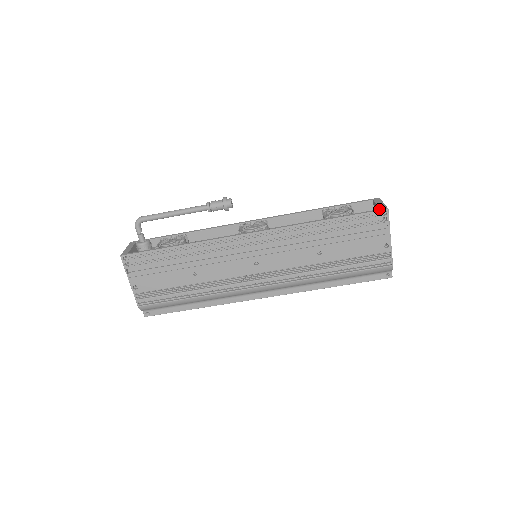
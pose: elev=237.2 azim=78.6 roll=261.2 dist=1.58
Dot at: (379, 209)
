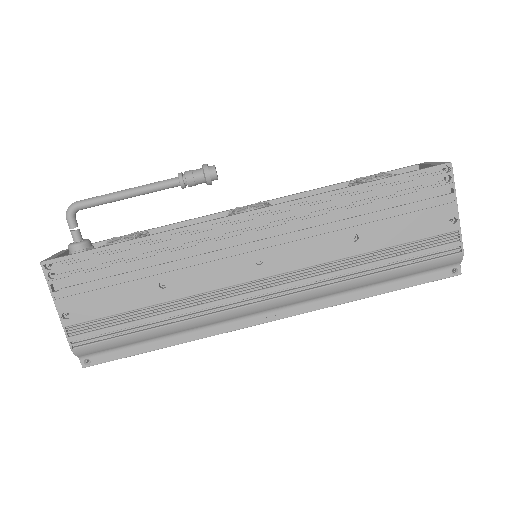
Dot at: (438, 164)
